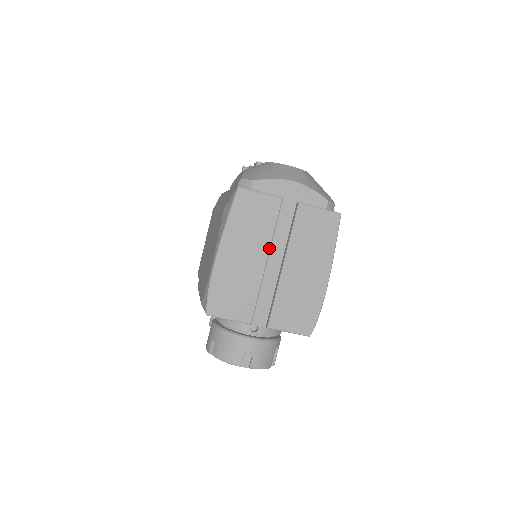
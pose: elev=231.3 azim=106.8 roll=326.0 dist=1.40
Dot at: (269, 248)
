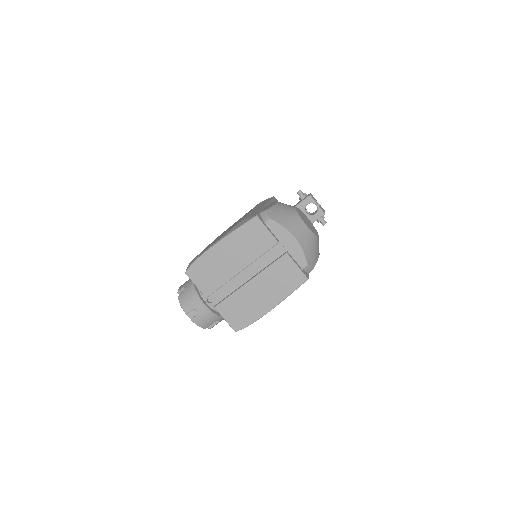
Dot at: (248, 265)
